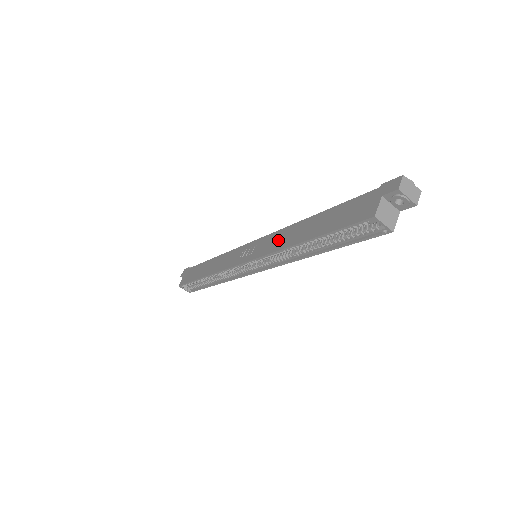
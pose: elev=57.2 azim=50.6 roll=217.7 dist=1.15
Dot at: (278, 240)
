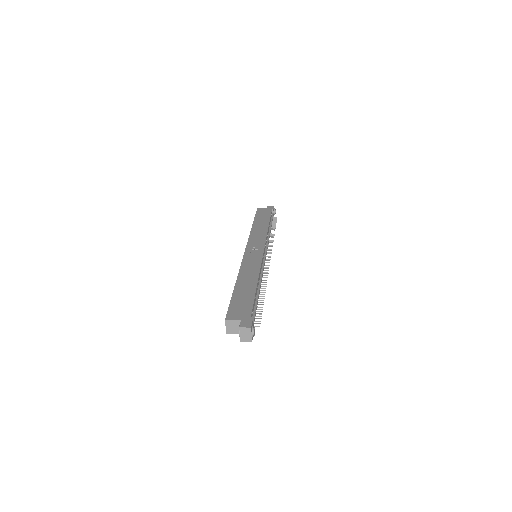
Dot at: (250, 267)
